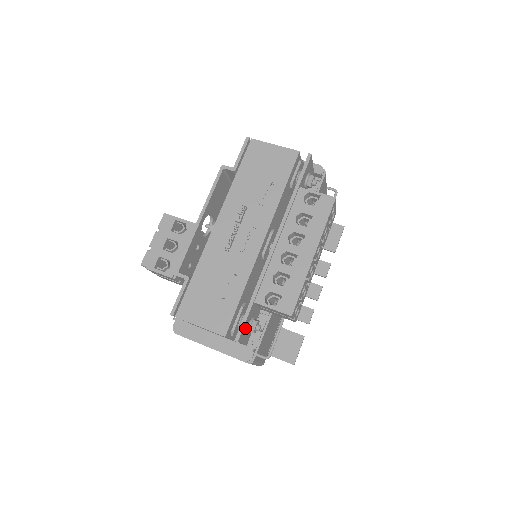
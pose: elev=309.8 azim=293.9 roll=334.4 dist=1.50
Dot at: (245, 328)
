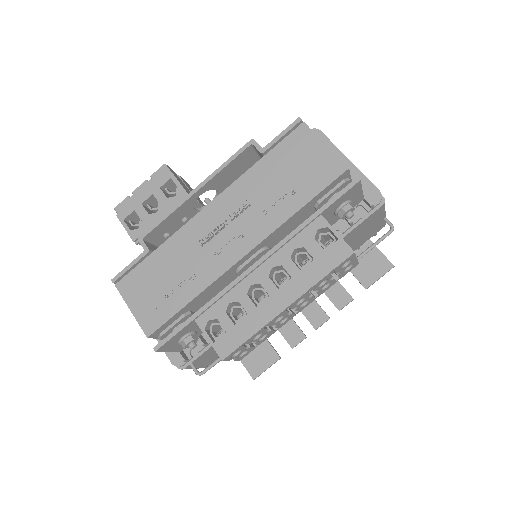
Dot at: (174, 340)
